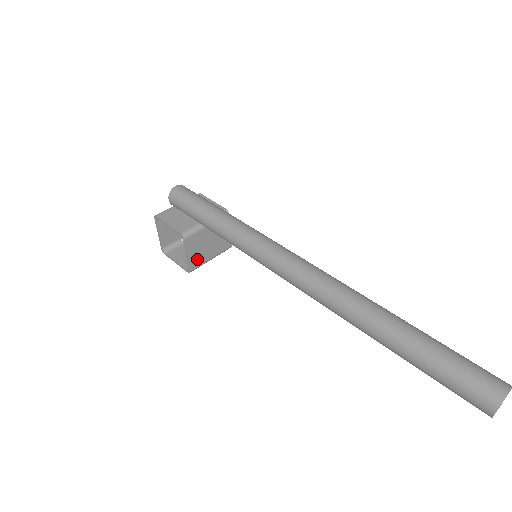
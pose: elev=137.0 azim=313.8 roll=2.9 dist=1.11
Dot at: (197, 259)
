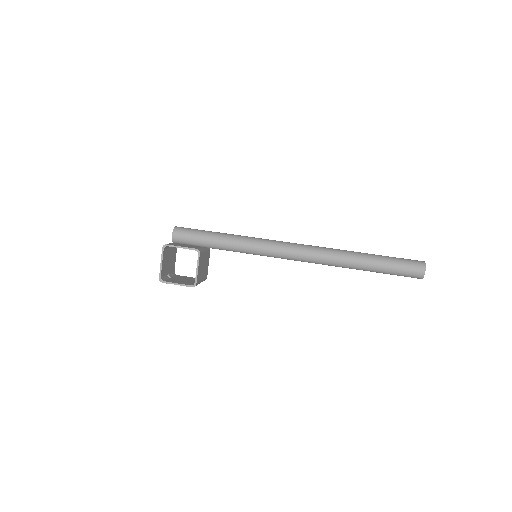
Dot at: (199, 276)
